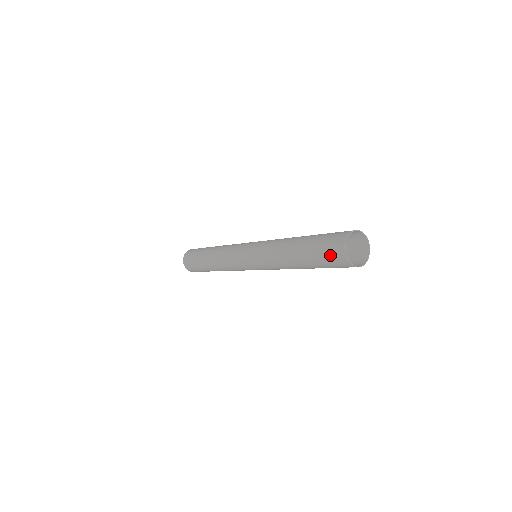
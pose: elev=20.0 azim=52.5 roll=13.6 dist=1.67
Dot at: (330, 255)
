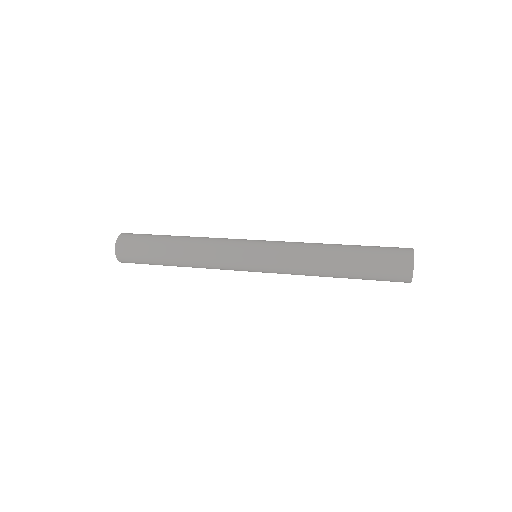
Dot at: (392, 267)
